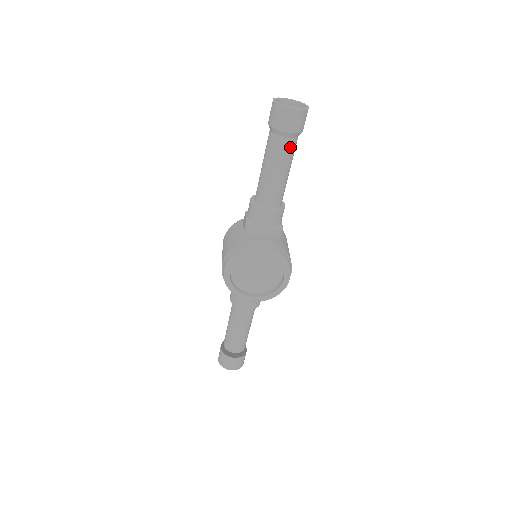
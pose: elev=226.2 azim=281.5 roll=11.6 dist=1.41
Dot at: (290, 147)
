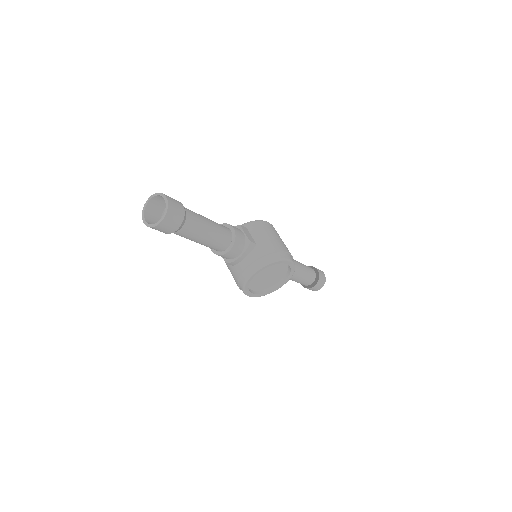
Dot at: (191, 226)
